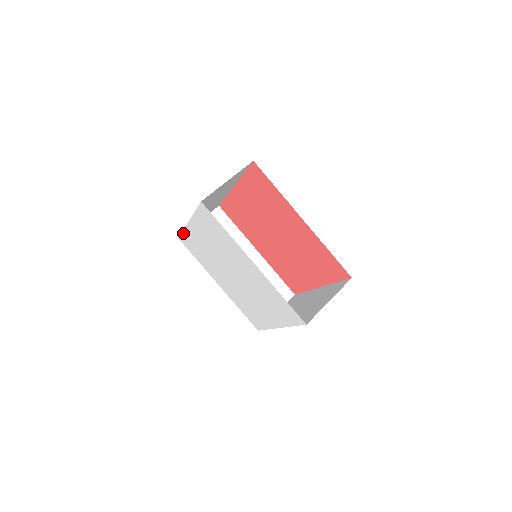
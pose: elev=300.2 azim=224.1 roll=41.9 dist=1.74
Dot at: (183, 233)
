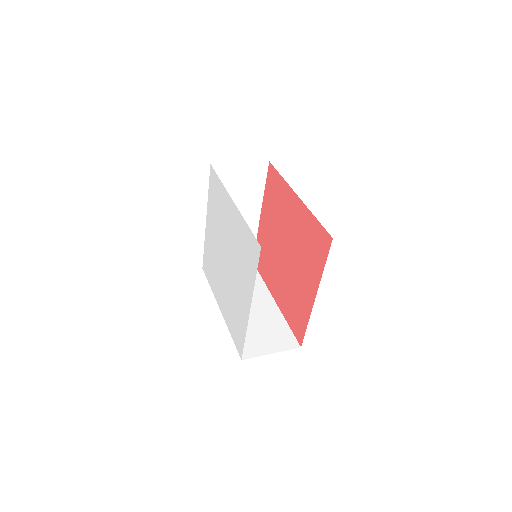
Dot at: (204, 249)
